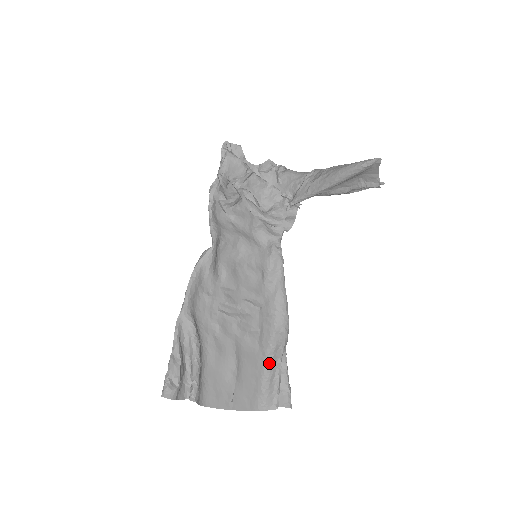
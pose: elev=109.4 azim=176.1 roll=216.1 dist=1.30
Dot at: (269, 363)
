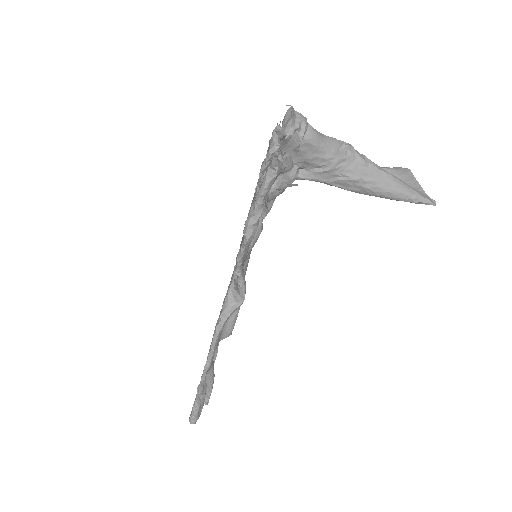
Dot at: occluded
